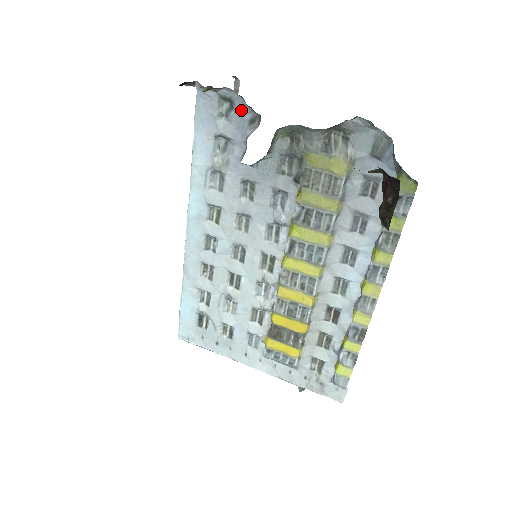
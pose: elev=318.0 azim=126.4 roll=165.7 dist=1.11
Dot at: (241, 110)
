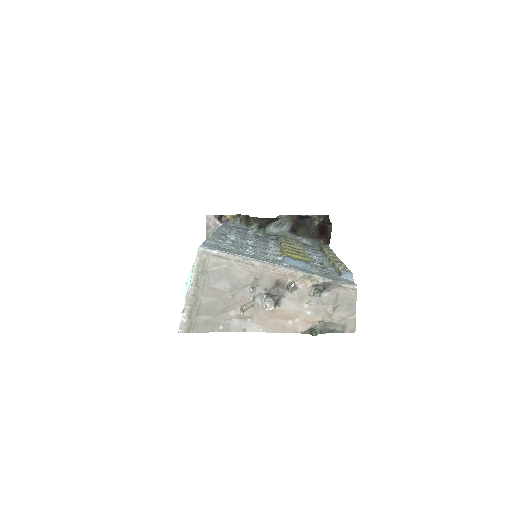
Dot at: (245, 229)
